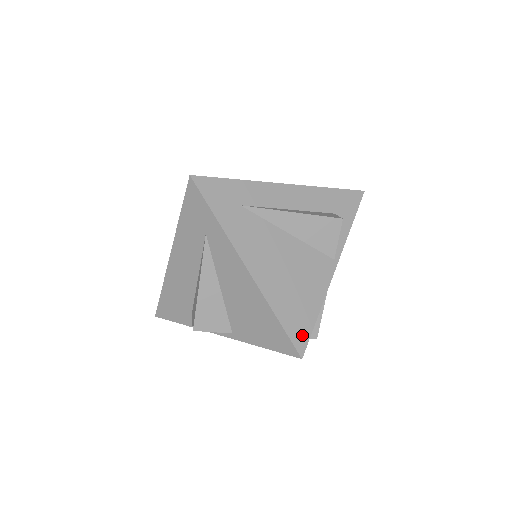
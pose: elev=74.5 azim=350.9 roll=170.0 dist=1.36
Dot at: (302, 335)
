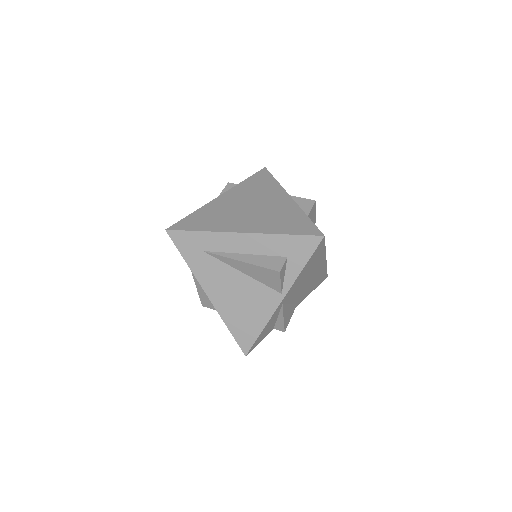
Dot at: (247, 342)
